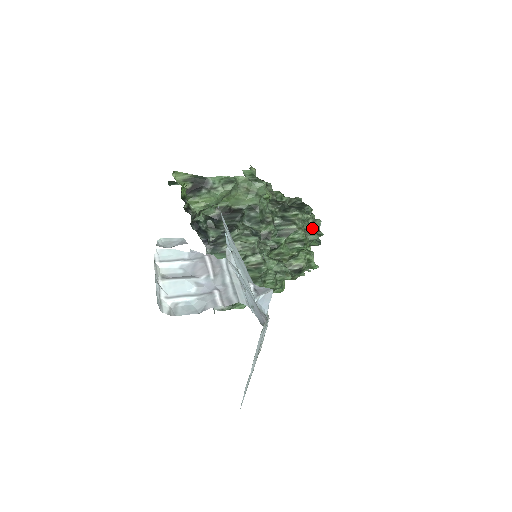
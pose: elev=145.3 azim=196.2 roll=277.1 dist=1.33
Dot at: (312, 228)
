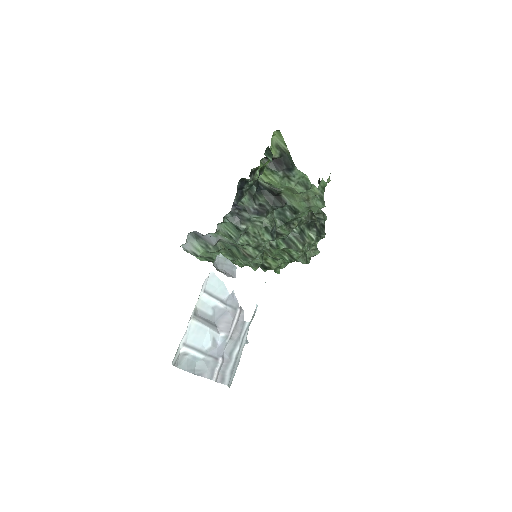
Dot at: (309, 253)
